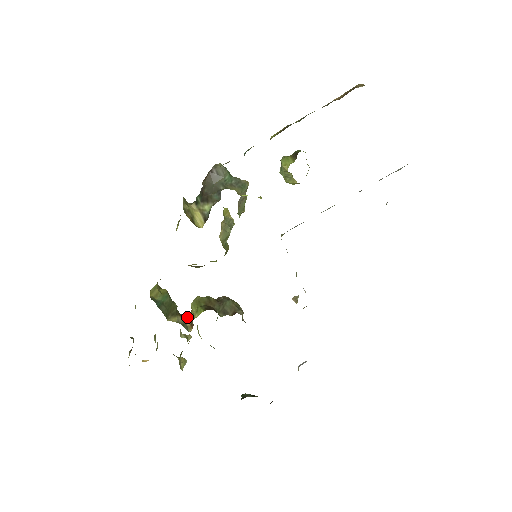
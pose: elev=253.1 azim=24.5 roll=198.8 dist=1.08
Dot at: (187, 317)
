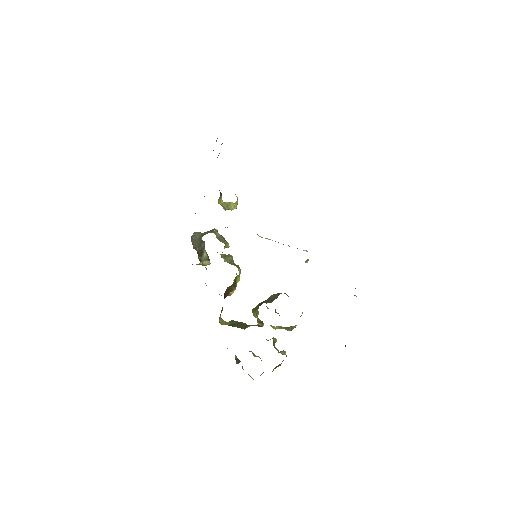
Dot at: (257, 324)
